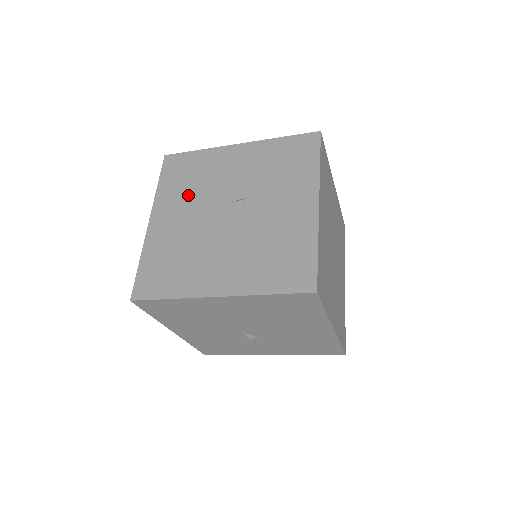
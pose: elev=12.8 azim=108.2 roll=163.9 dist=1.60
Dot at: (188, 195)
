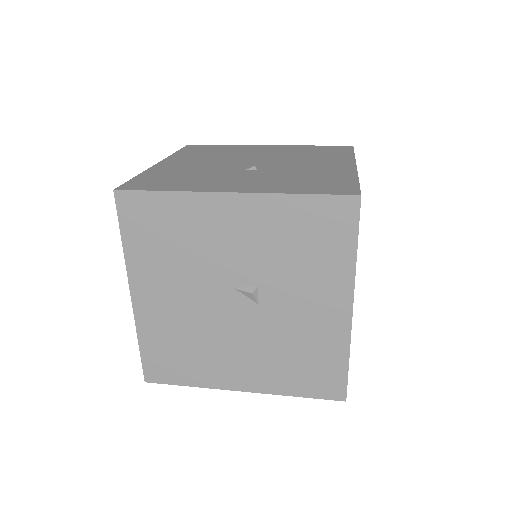
Dot at: (174, 268)
